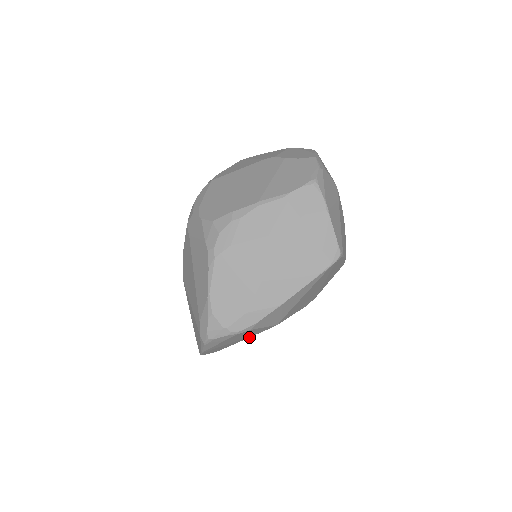
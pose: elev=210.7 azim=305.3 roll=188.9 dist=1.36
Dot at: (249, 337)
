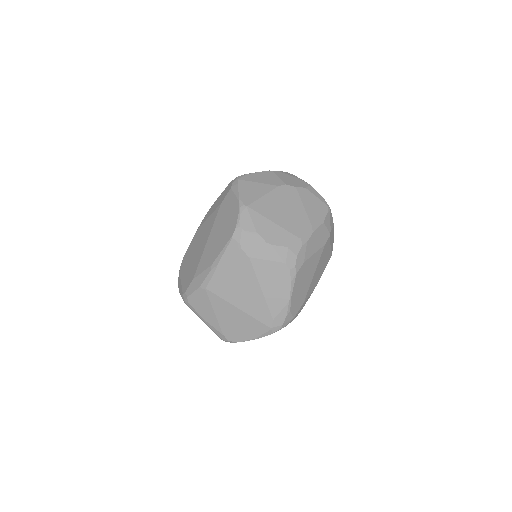
Dot at: occluded
